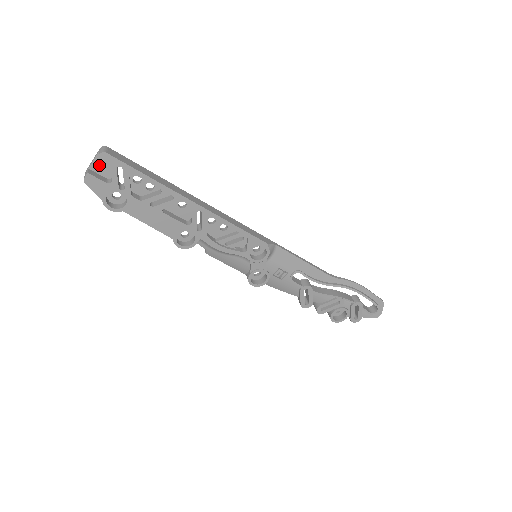
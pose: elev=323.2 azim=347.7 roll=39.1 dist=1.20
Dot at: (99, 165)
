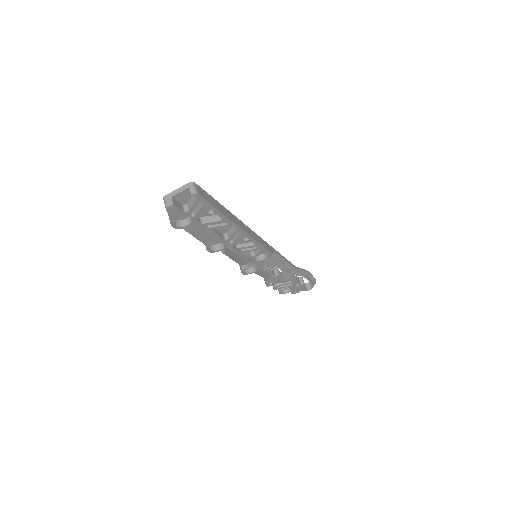
Dot at: (182, 196)
